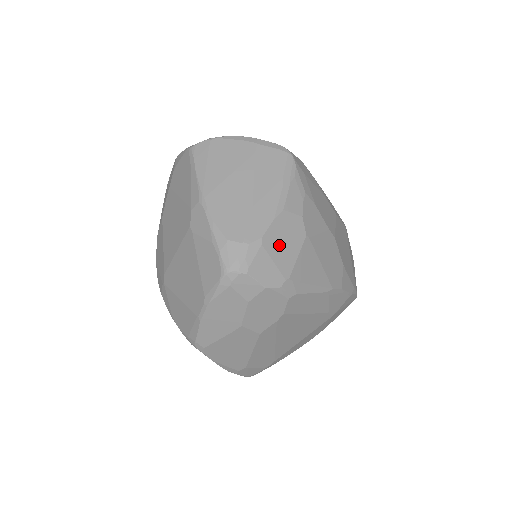
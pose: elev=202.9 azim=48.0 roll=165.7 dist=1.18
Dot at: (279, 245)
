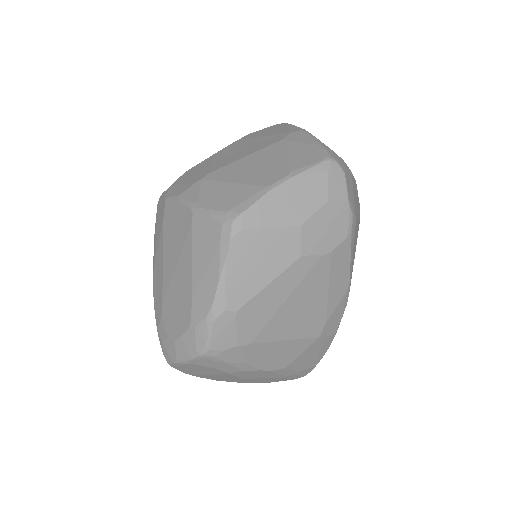
Dot at: (355, 194)
